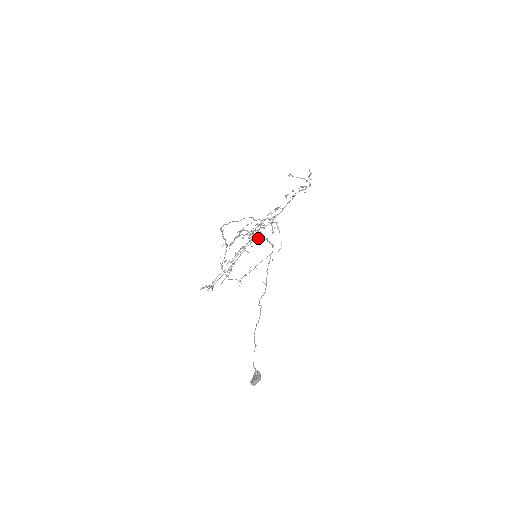
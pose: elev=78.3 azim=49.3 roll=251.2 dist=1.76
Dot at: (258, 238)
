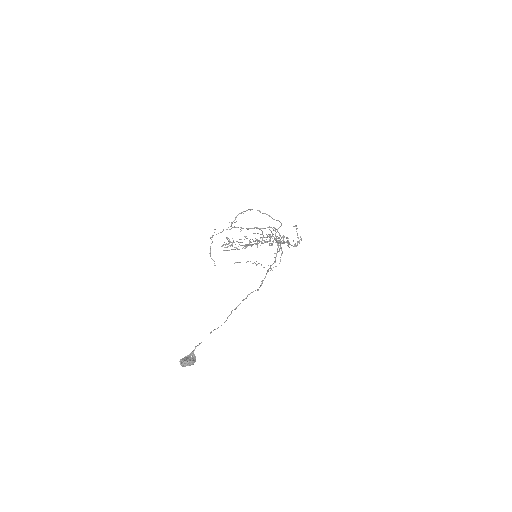
Dot at: (270, 245)
